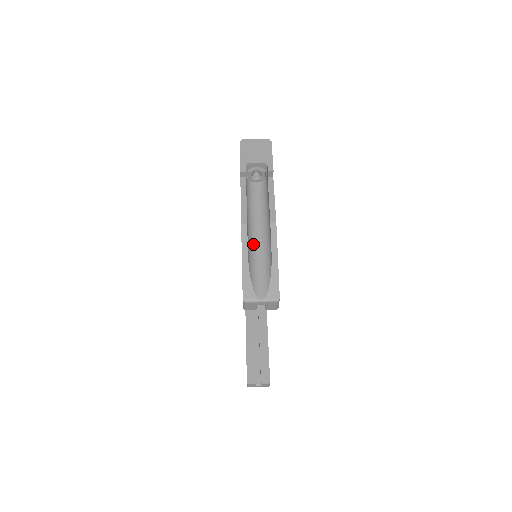
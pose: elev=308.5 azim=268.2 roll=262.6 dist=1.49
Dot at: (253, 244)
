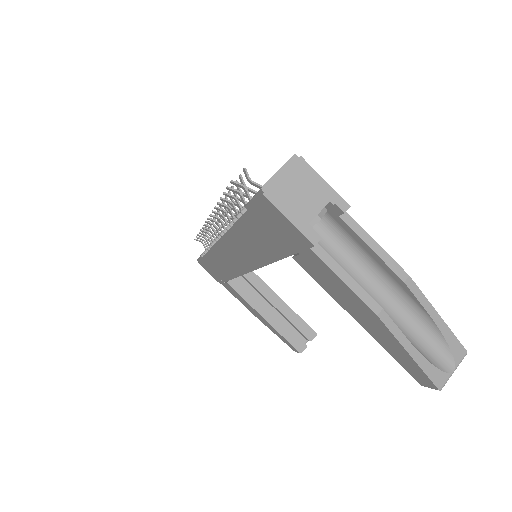
Dot at: occluded
